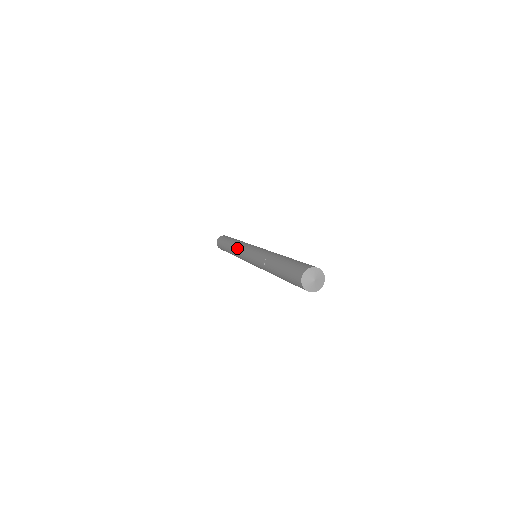
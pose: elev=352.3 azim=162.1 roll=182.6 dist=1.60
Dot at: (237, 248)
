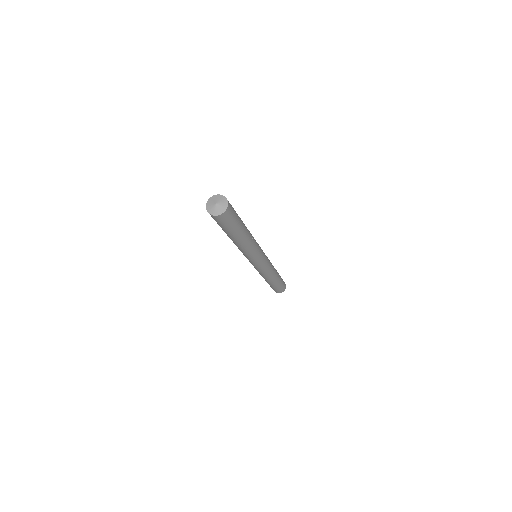
Dot at: occluded
